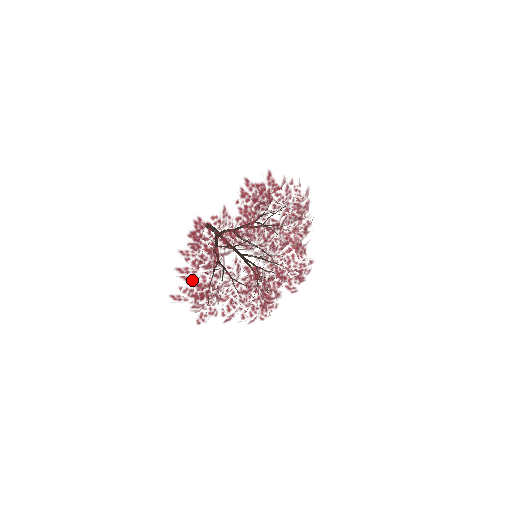
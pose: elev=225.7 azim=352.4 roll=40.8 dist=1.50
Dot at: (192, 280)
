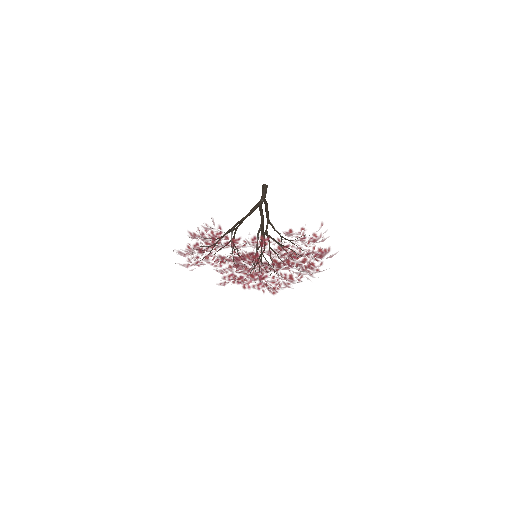
Dot at: (196, 238)
